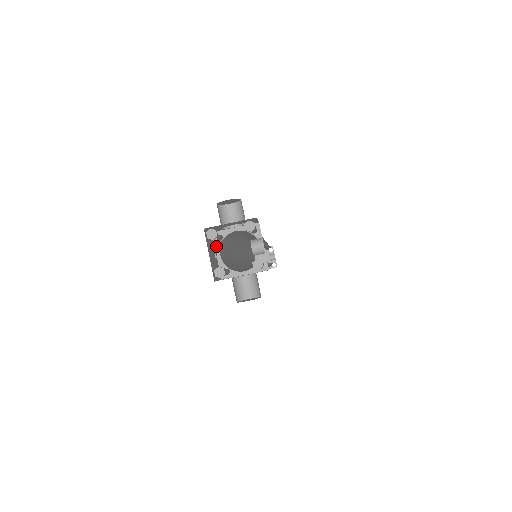
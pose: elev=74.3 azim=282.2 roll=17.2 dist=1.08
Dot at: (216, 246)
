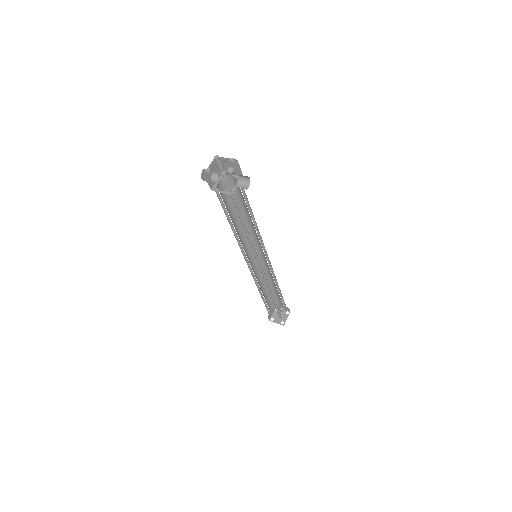
Dot at: (217, 191)
